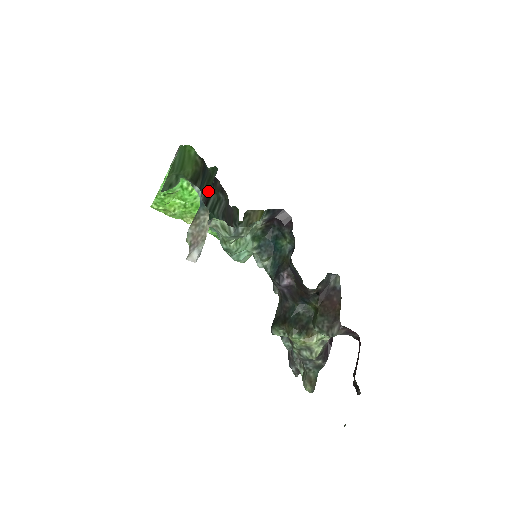
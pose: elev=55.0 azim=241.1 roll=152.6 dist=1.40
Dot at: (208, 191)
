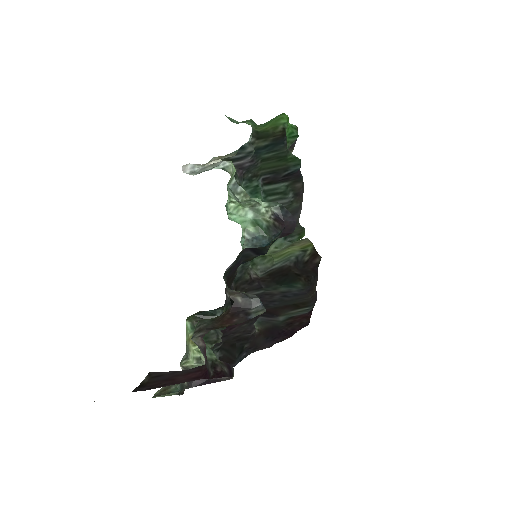
Dot at: (276, 171)
